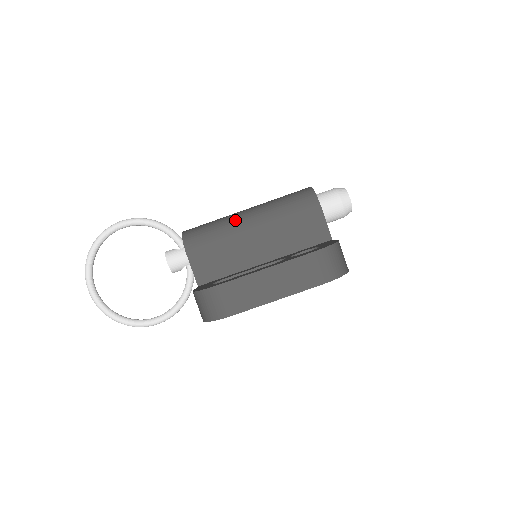
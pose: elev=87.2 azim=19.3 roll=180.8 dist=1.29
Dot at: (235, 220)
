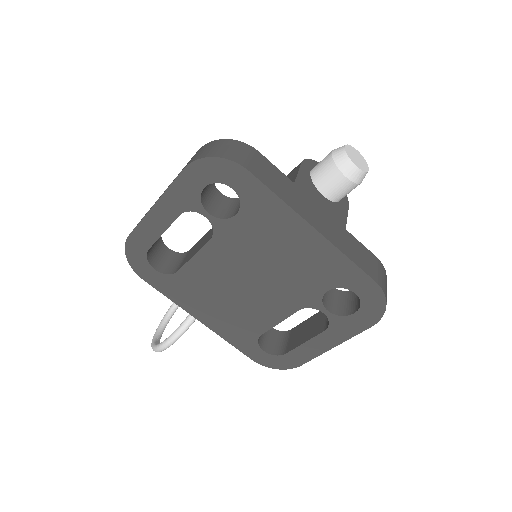
Dot at: occluded
